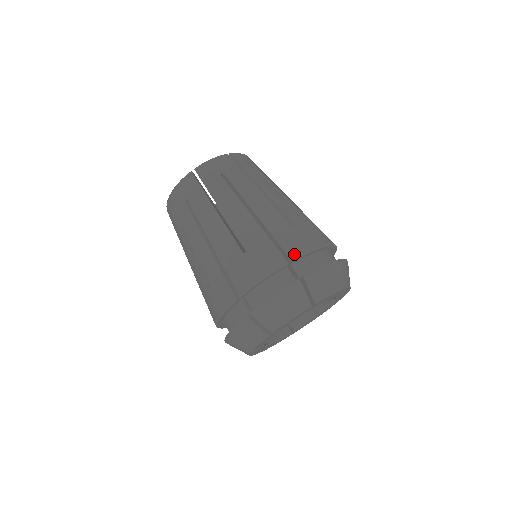
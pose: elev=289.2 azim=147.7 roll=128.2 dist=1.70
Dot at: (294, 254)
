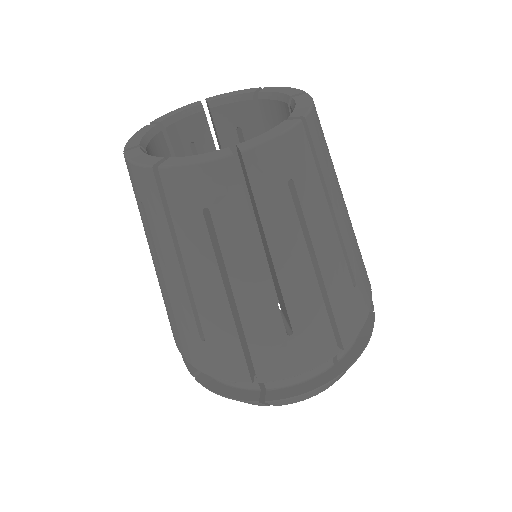
Dot at: (349, 339)
